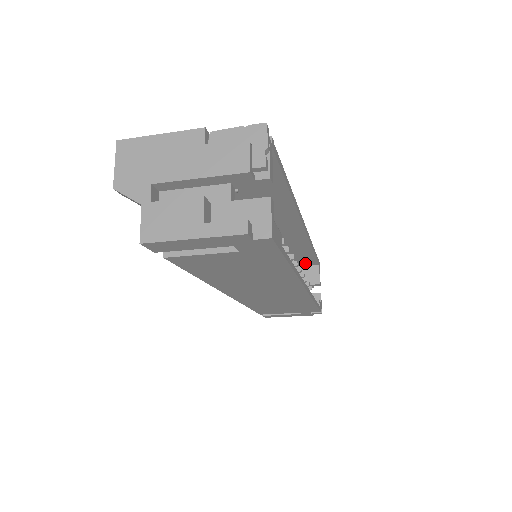
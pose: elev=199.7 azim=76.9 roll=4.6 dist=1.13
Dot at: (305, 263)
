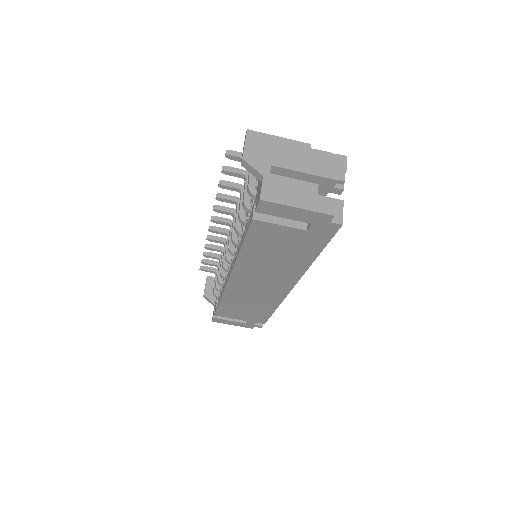
Dot at: occluded
